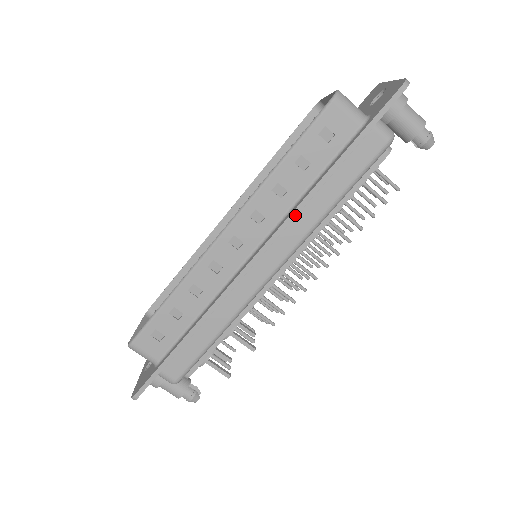
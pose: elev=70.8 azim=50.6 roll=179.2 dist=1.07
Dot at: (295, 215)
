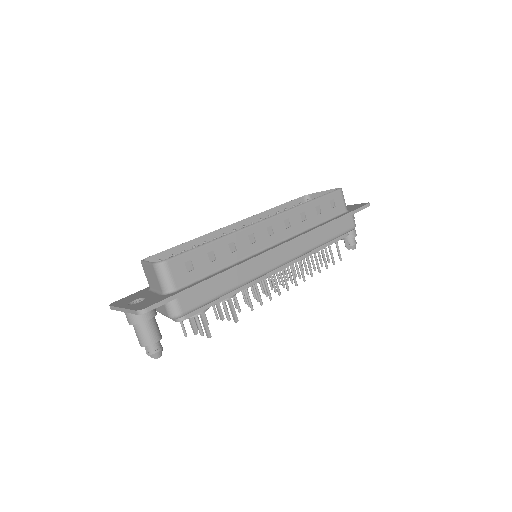
Dot at: (310, 234)
